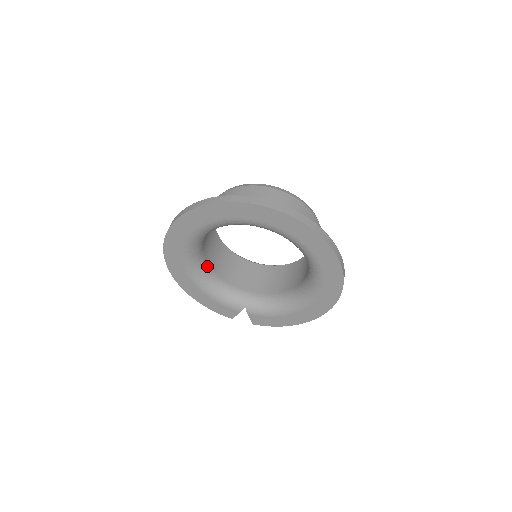
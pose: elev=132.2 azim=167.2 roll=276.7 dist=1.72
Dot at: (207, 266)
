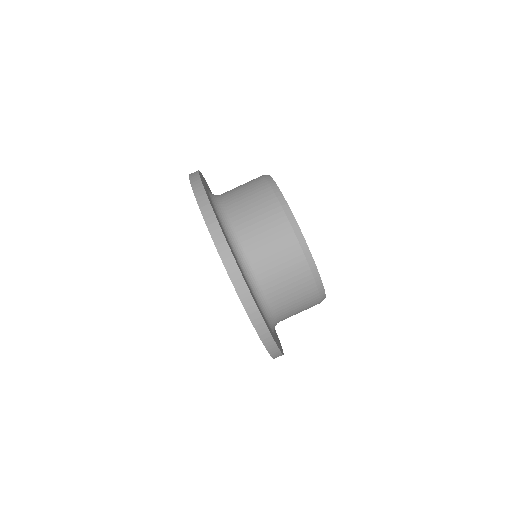
Dot at: occluded
